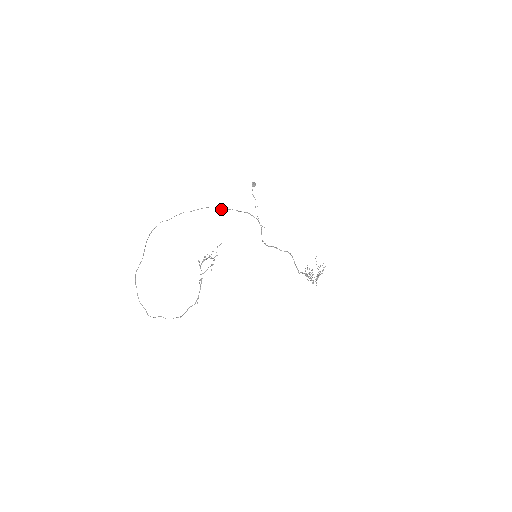
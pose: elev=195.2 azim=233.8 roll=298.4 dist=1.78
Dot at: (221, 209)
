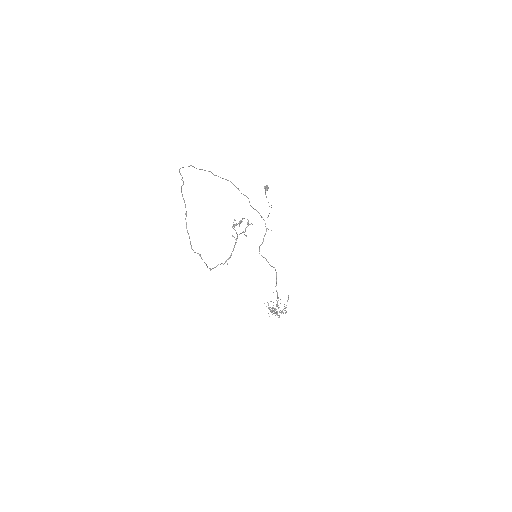
Dot at: occluded
